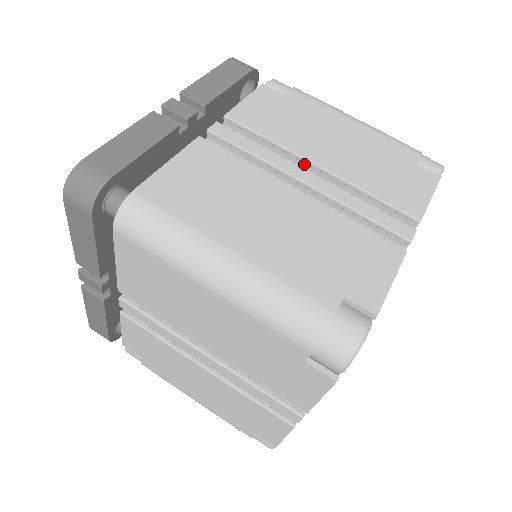
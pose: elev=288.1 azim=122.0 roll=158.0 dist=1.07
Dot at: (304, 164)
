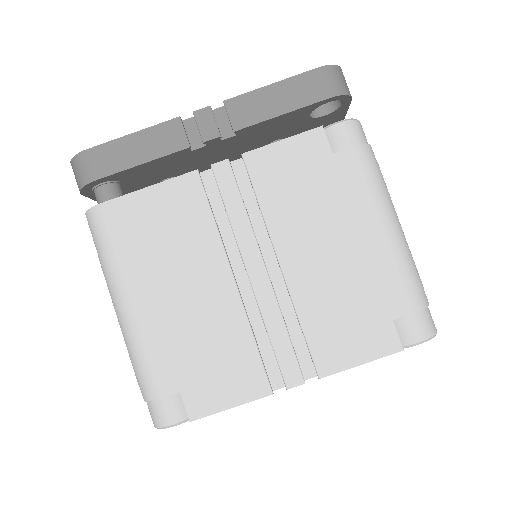
Dot at: (276, 250)
